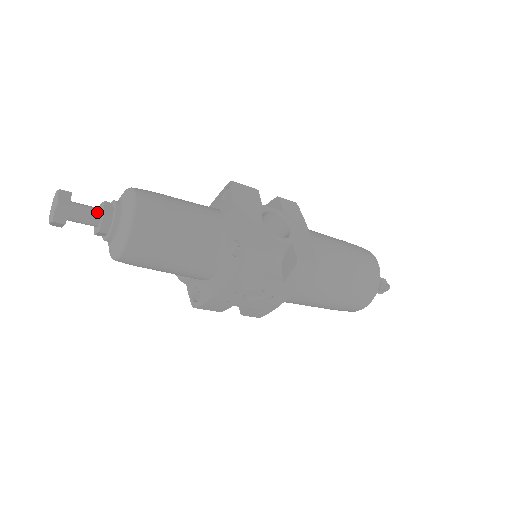
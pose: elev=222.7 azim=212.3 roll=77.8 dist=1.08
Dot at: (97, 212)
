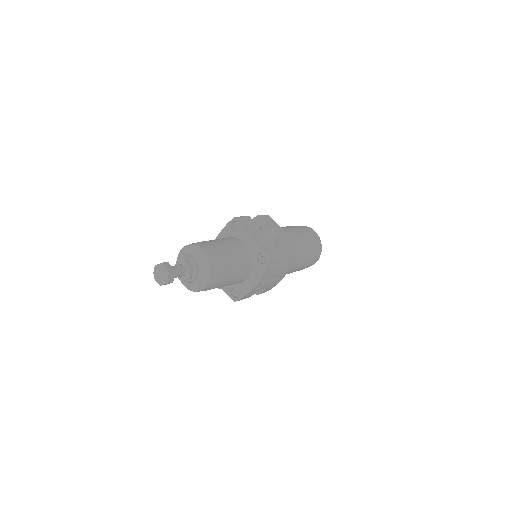
Dot at: (183, 267)
